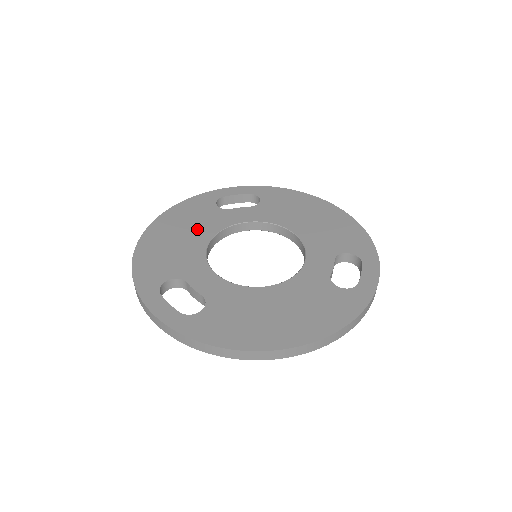
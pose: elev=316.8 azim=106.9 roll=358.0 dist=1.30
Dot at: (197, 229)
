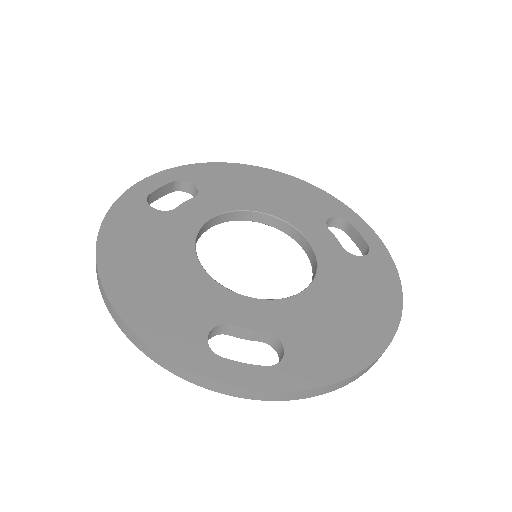
Dot at: (167, 250)
